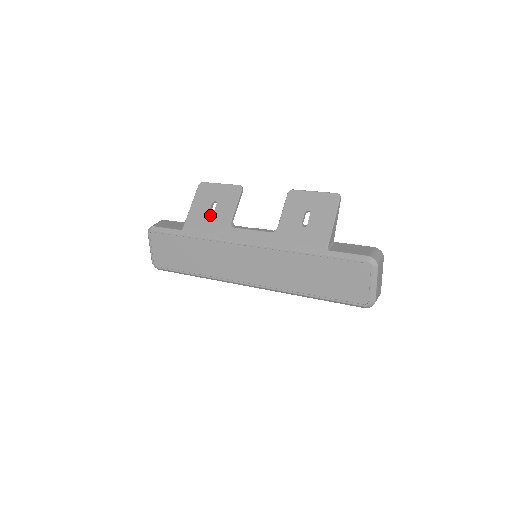
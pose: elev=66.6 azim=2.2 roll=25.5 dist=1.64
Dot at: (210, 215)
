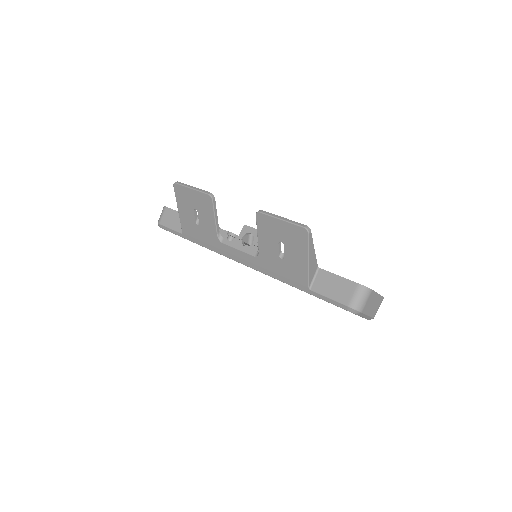
Dot at: (197, 224)
